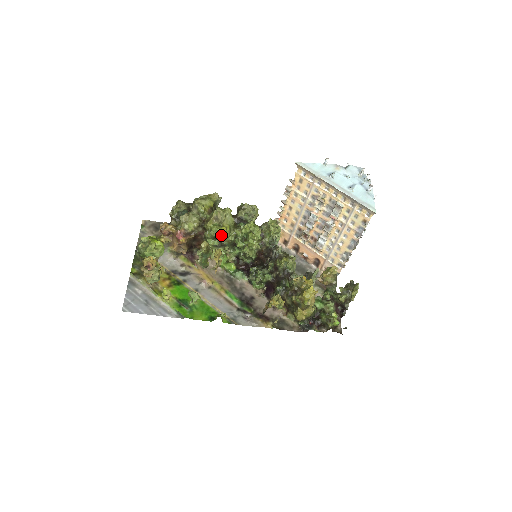
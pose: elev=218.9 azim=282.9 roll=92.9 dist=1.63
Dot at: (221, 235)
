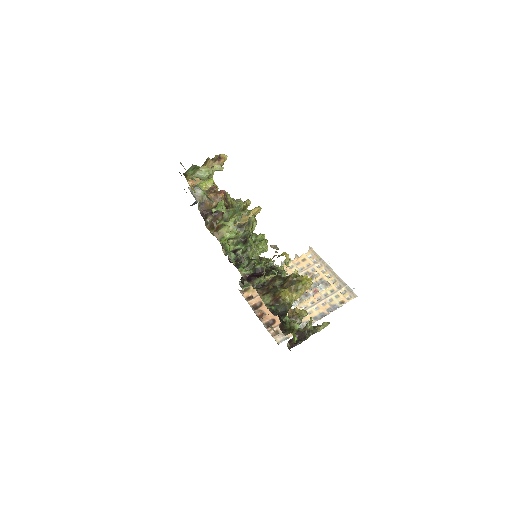
Dot at: (252, 218)
